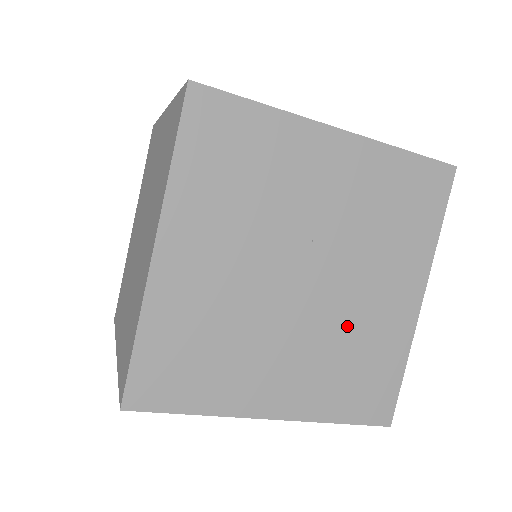
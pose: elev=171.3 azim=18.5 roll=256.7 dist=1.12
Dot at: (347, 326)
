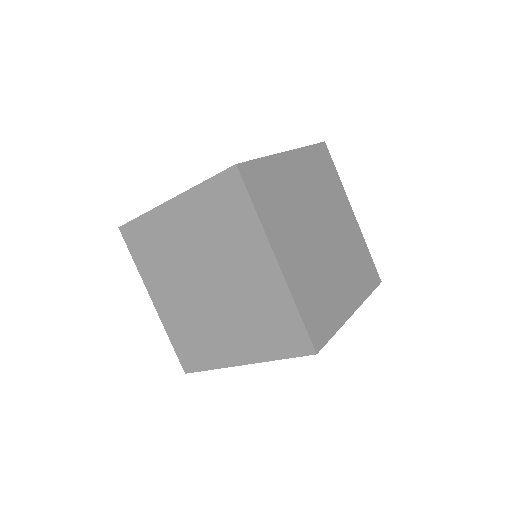
Dot at: (345, 245)
